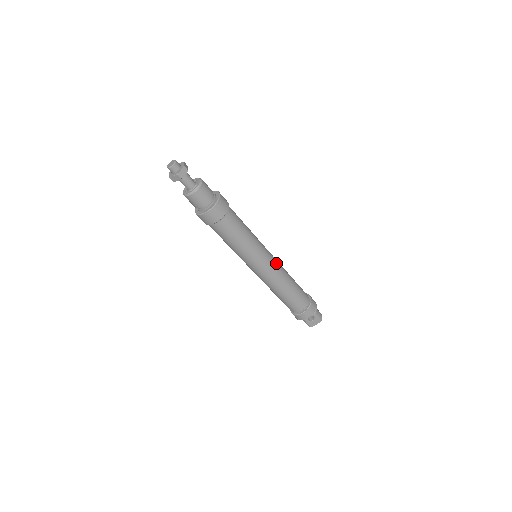
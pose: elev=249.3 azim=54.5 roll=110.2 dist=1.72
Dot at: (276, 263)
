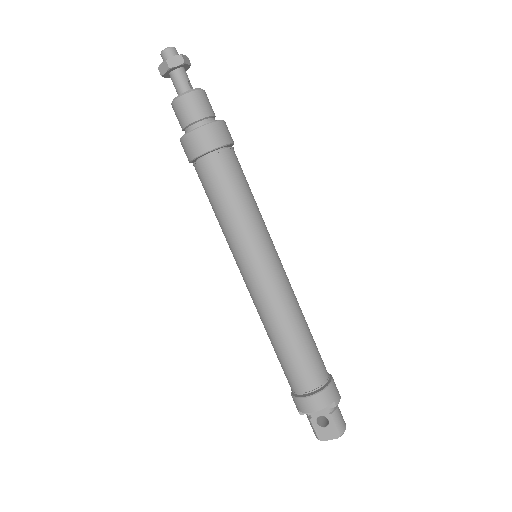
Dot at: (283, 279)
